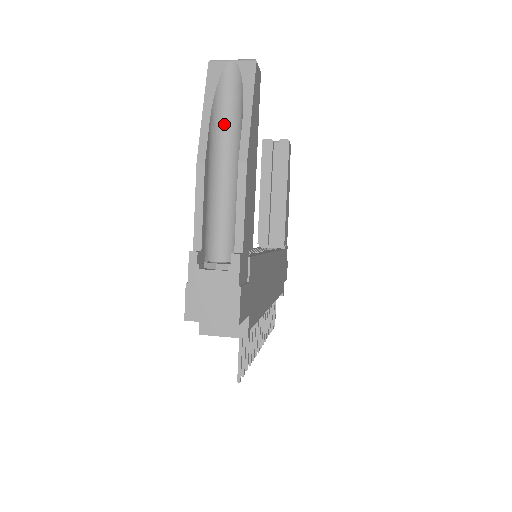
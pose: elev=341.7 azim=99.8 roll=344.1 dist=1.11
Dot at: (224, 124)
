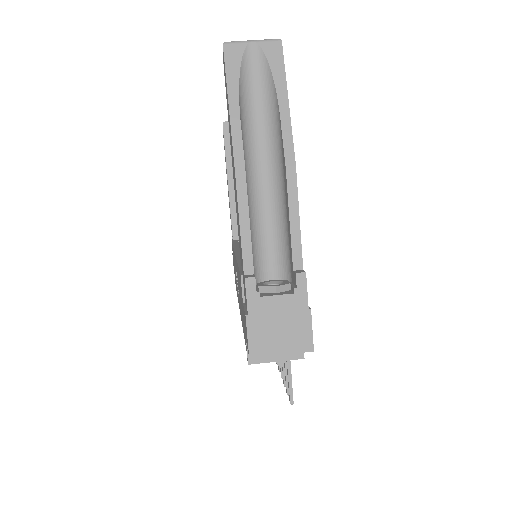
Dot at: (252, 120)
